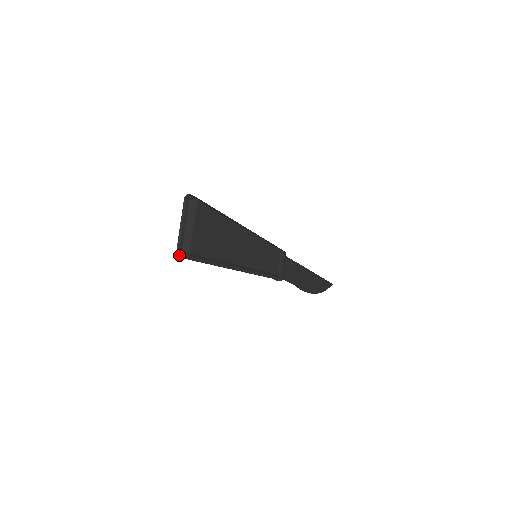
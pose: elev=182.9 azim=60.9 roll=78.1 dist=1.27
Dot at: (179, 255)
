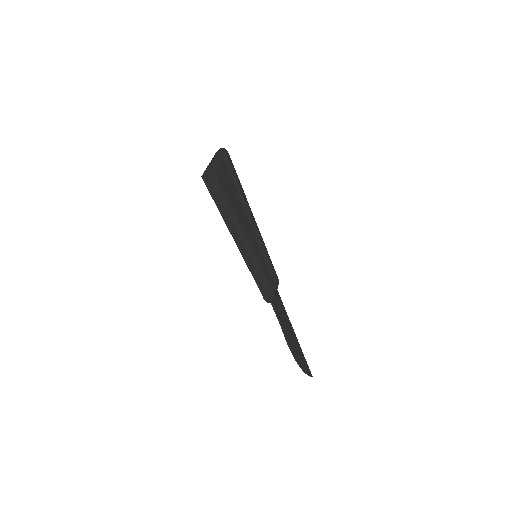
Dot at: (205, 174)
